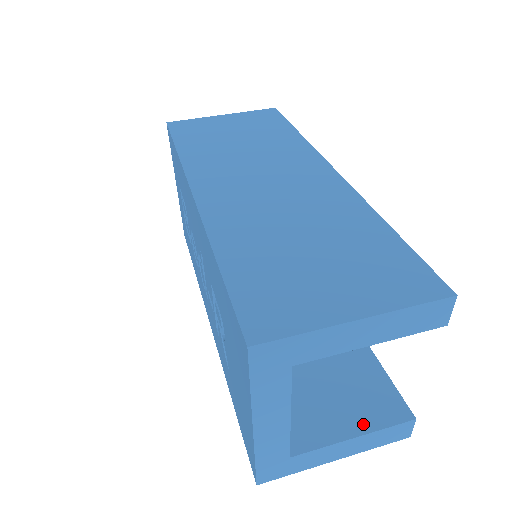
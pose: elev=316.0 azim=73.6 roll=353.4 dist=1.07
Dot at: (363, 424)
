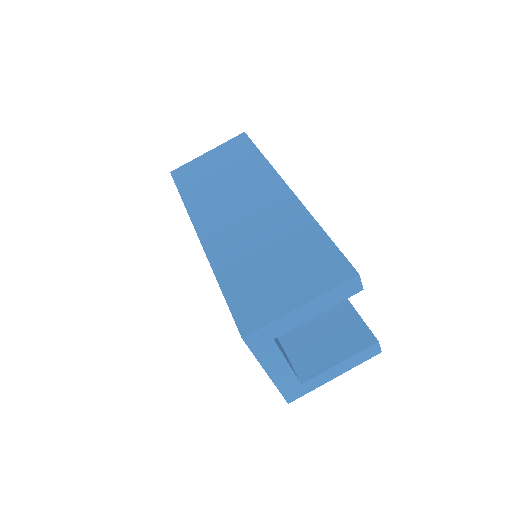
Dot at: (345, 353)
